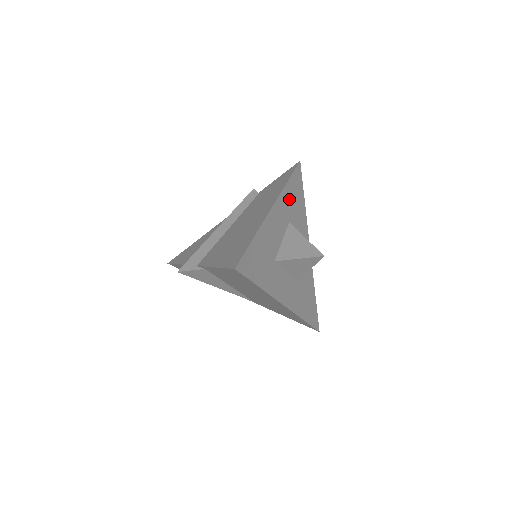
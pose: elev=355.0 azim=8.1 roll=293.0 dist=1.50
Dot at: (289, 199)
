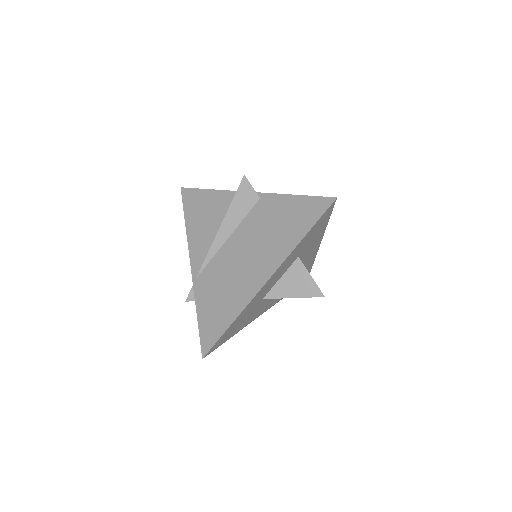
Dot at: occluded
